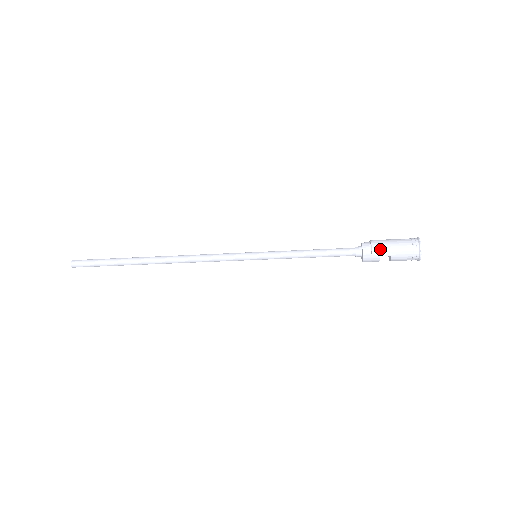
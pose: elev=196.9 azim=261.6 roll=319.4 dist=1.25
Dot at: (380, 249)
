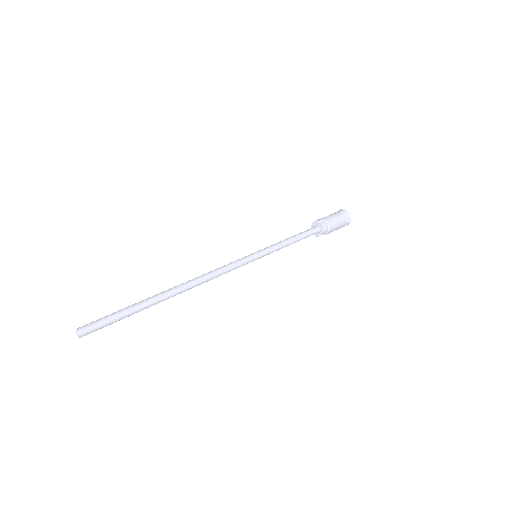
Dot at: occluded
